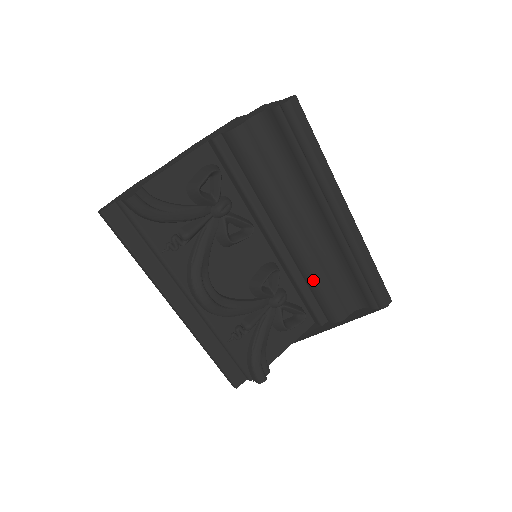
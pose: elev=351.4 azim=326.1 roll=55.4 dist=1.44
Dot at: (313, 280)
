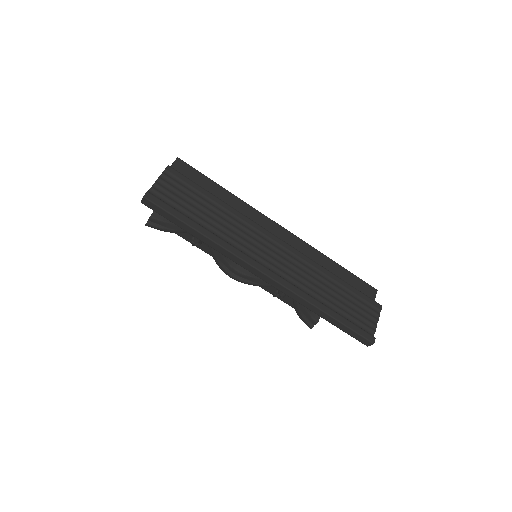
Dot at: occluded
